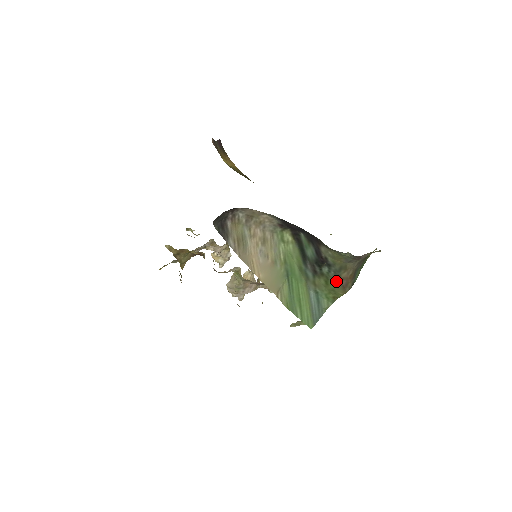
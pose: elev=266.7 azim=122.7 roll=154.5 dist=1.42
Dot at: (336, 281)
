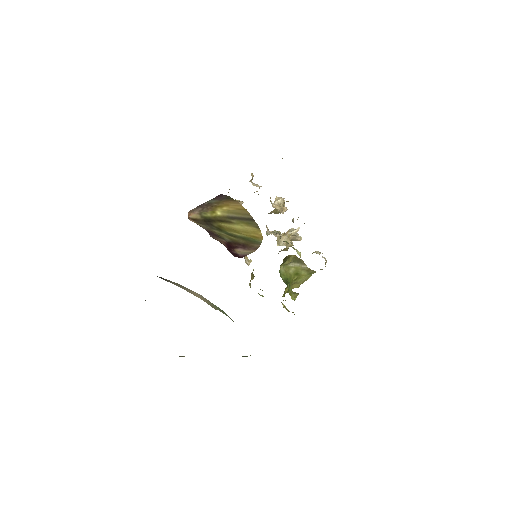
Dot at: occluded
